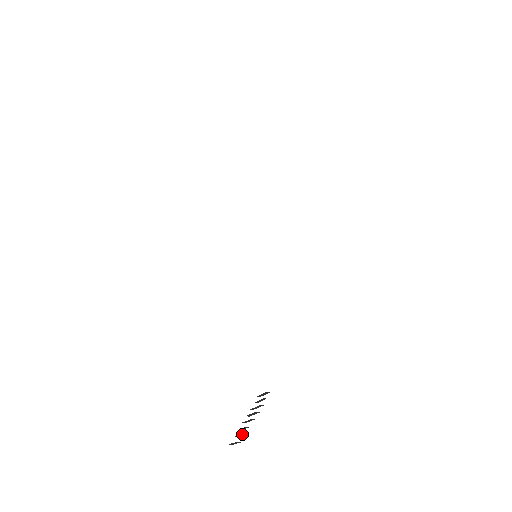
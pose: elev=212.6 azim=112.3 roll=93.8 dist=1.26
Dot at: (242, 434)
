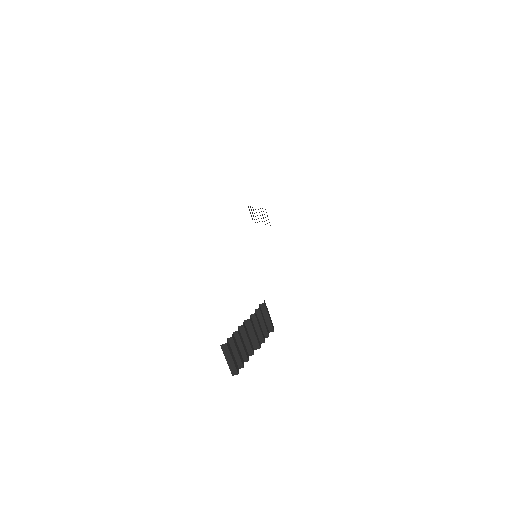
Dot at: (229, 342)
